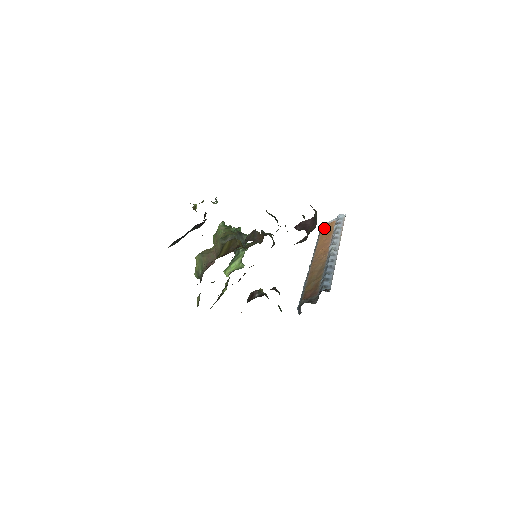
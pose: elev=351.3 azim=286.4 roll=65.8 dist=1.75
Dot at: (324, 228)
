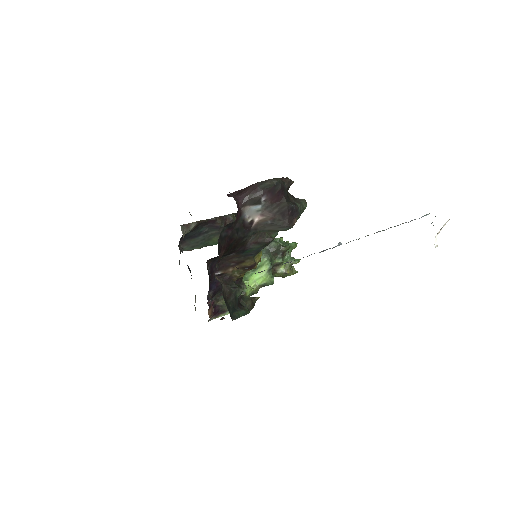
Dot at: occluded
